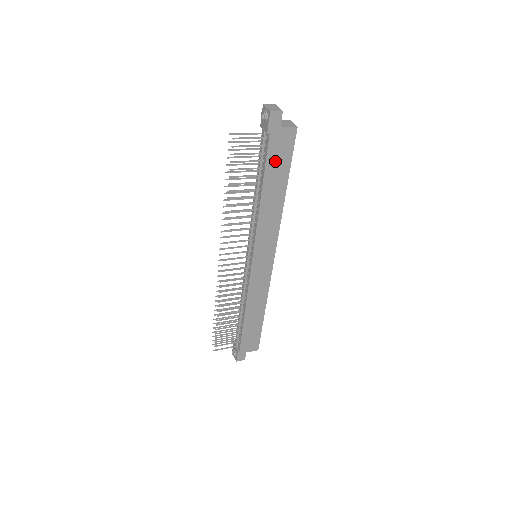
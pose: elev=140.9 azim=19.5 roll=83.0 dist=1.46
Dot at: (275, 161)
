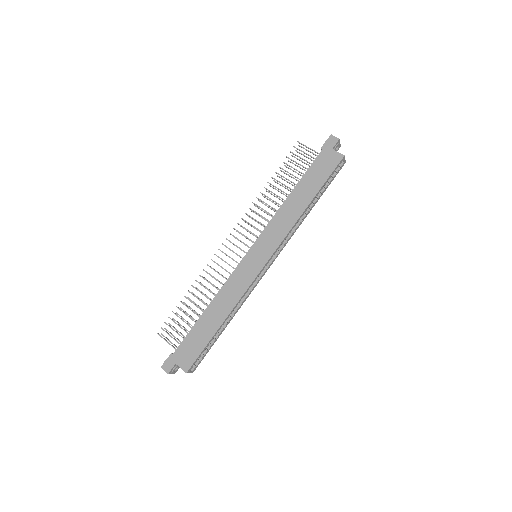
Dot at: (316, 172)
